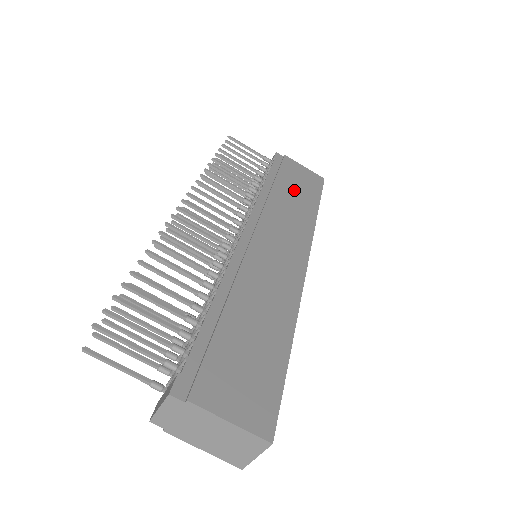
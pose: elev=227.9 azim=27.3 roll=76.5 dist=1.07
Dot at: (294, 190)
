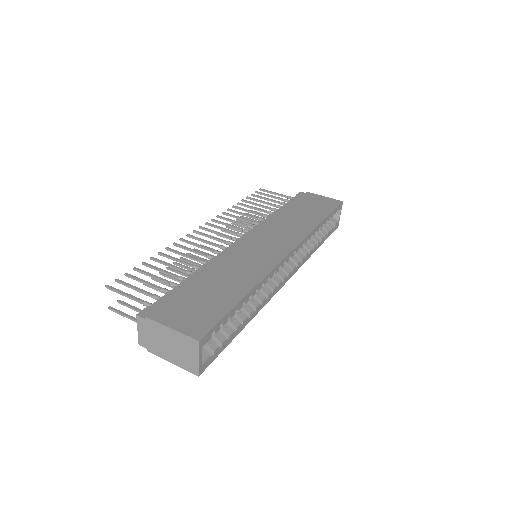
Dot at: (304, 211)
